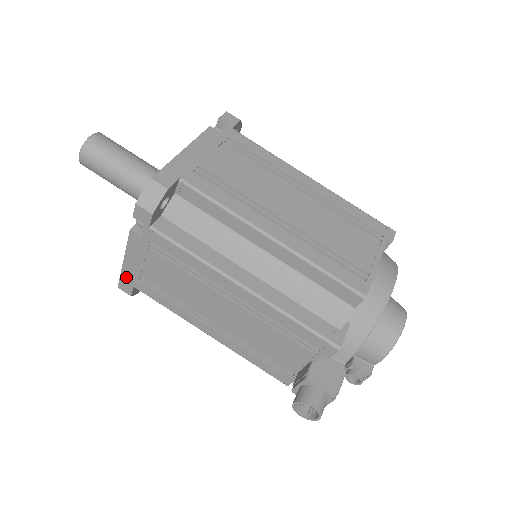
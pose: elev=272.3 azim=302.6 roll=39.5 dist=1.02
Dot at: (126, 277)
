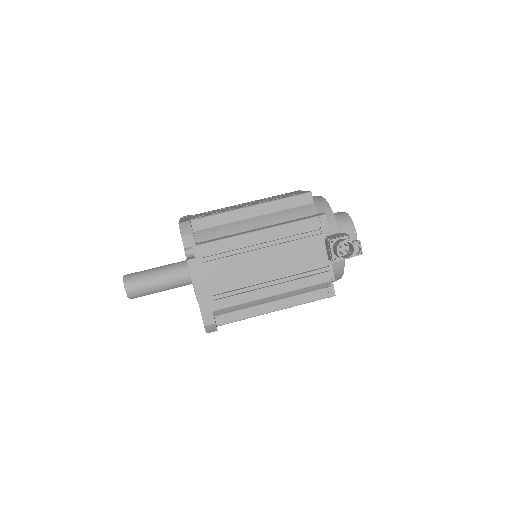
Dot at: (204, 308)
